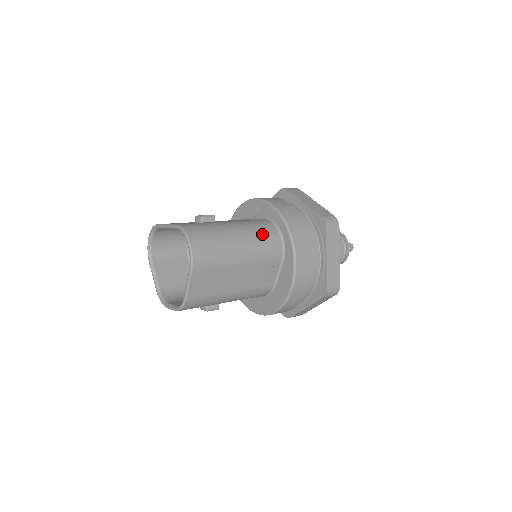
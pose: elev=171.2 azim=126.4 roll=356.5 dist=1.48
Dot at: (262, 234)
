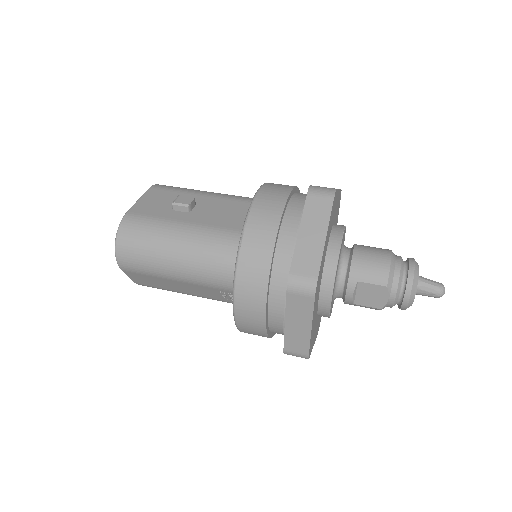
Dot at: (210, 259)
